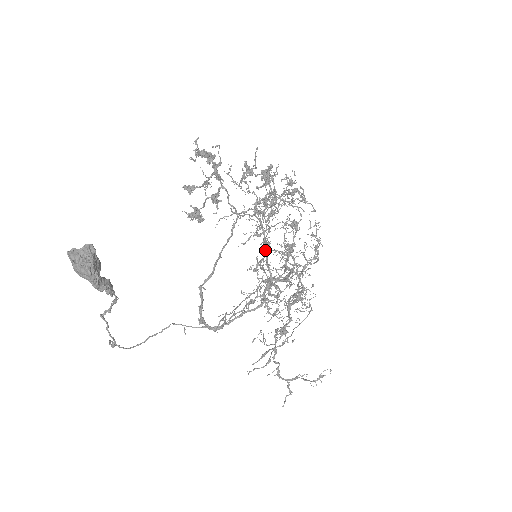
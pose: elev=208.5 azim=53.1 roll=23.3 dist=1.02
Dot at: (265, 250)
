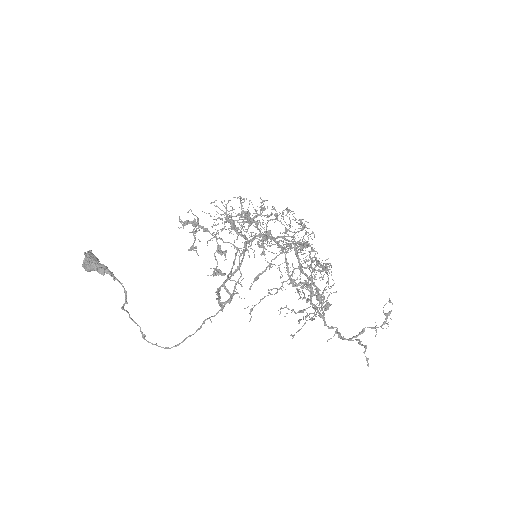
Dot at: occluded
